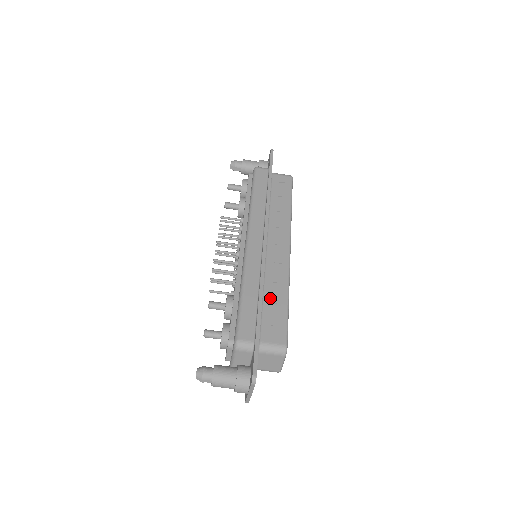
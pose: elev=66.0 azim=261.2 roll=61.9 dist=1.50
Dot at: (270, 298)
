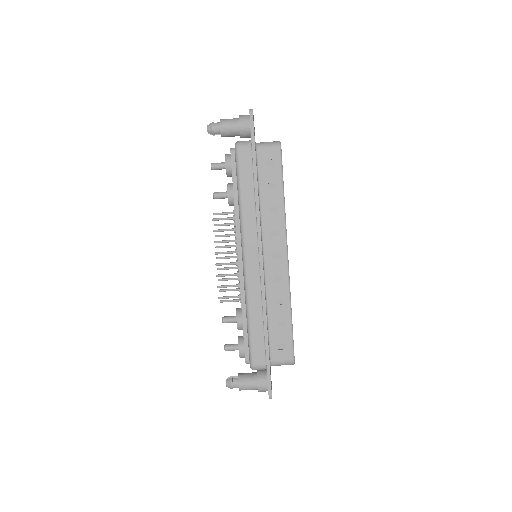
Dot at: (274, 317)
